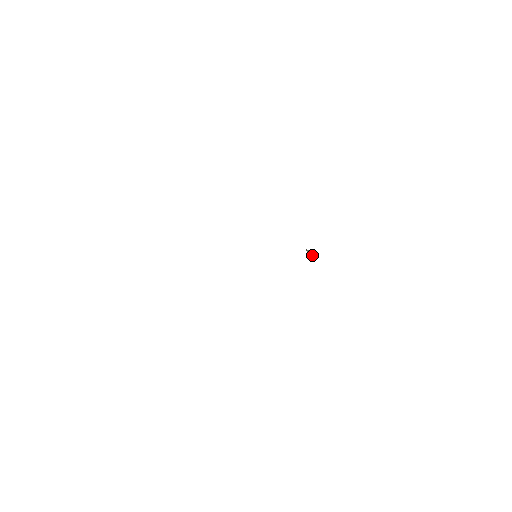
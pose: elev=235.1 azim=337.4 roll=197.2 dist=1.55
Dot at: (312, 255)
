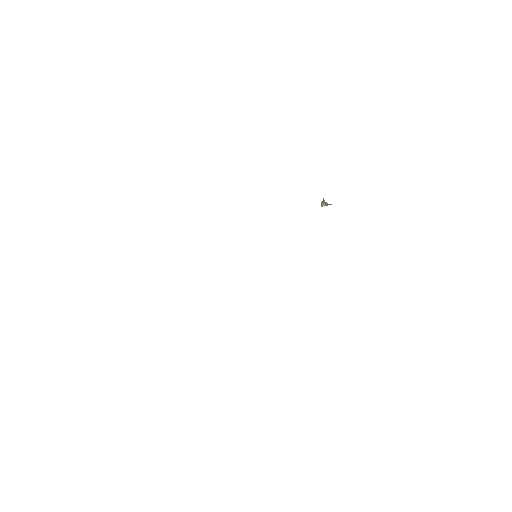
Dot at: occluded
